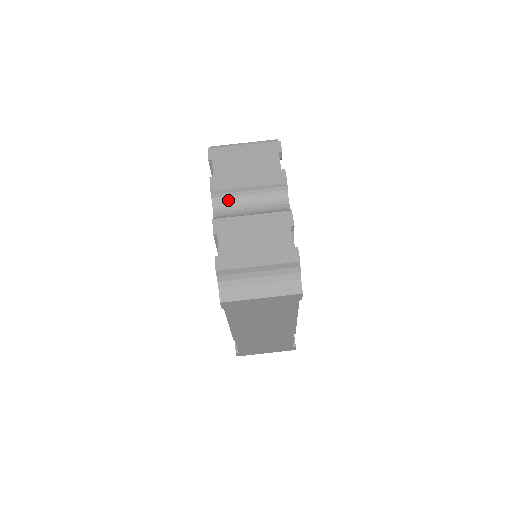
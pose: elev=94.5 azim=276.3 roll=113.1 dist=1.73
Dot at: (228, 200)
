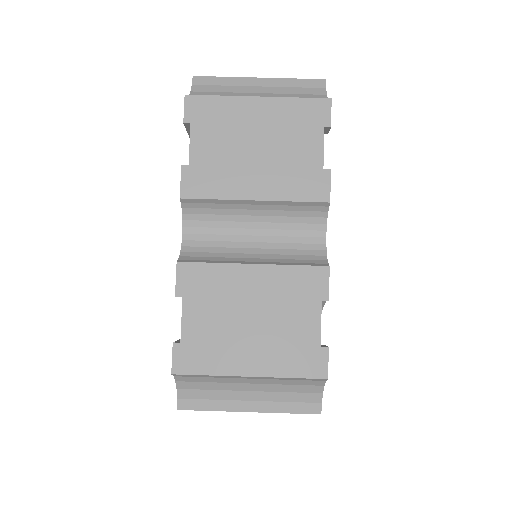
Dot at: (213, 215)
